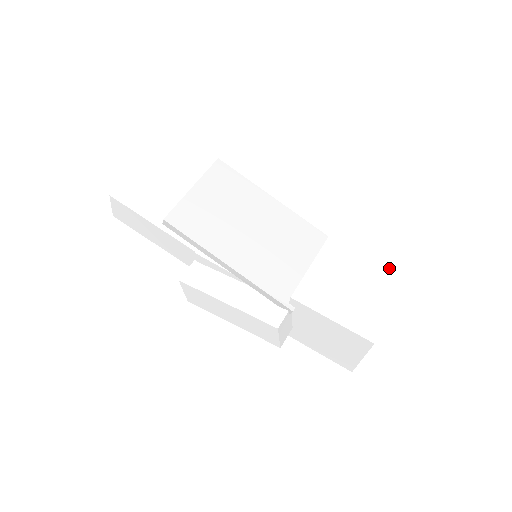
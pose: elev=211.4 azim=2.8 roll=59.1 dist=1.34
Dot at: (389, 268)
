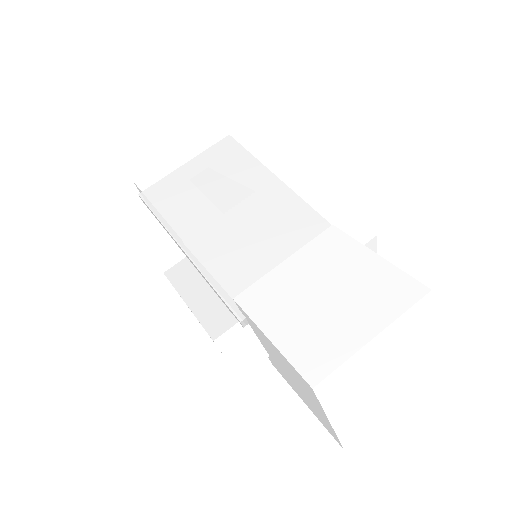
Dot at: (400, 278)
